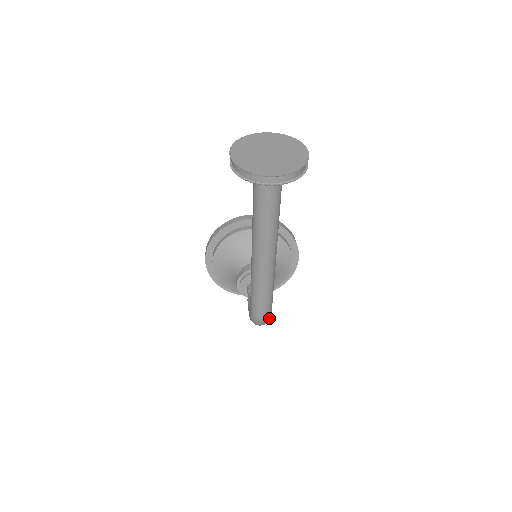
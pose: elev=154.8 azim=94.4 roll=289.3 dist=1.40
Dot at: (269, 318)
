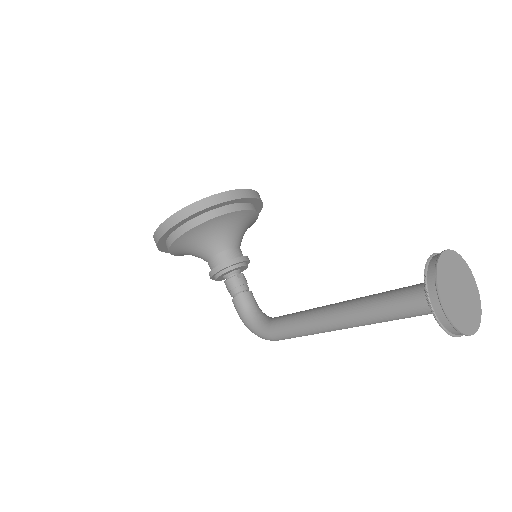
Dot at: occluded
